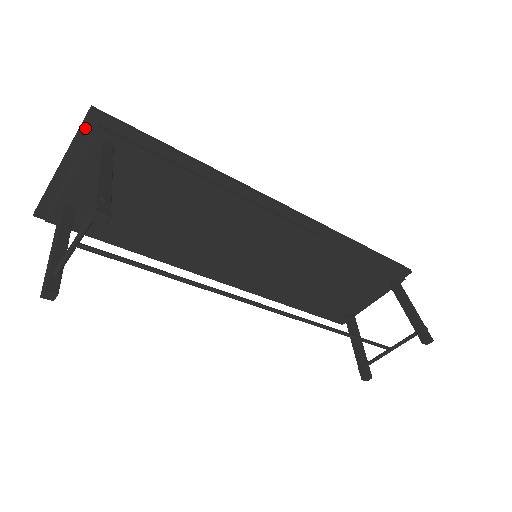
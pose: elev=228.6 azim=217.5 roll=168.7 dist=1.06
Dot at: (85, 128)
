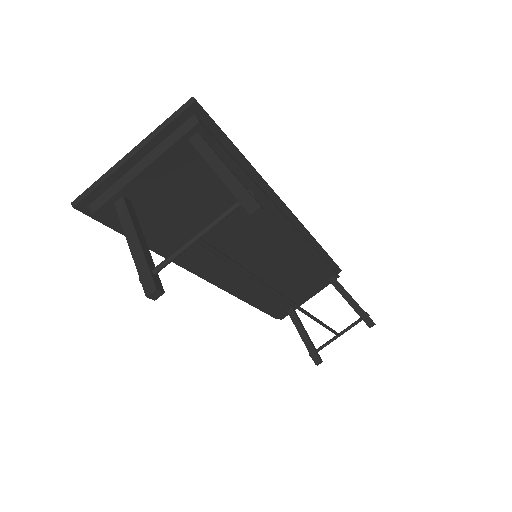
Dot at: (180, 118)
